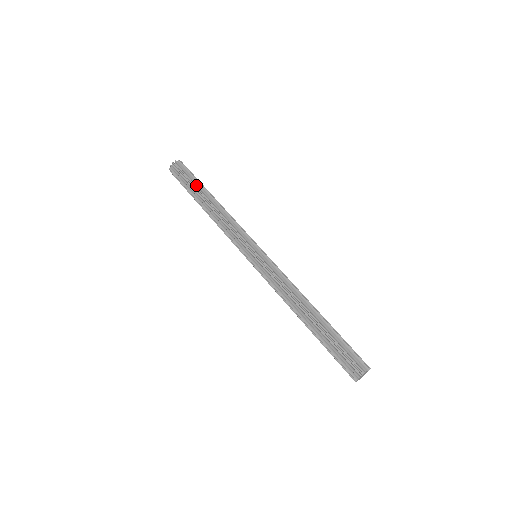
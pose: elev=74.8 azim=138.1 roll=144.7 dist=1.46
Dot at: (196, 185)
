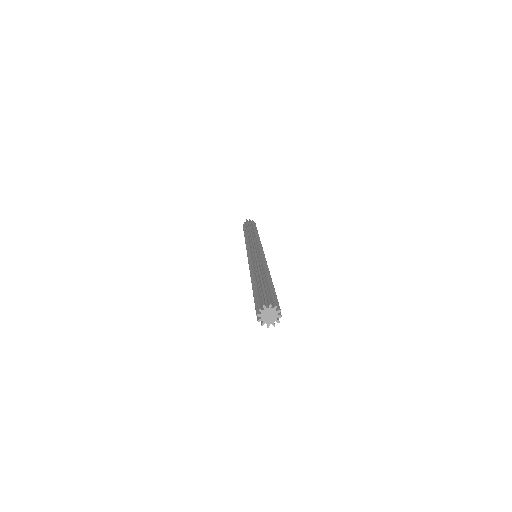
Dot at: (253, 227)
